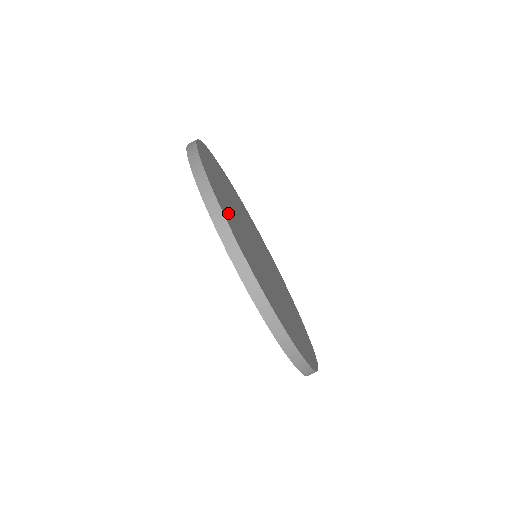
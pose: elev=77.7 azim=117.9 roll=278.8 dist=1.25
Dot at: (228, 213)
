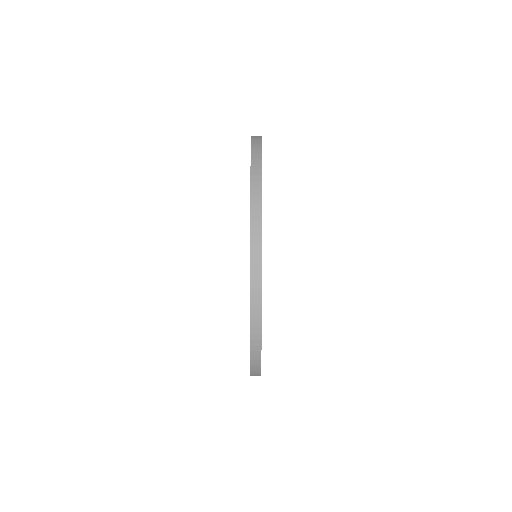
Dot at: occluded
